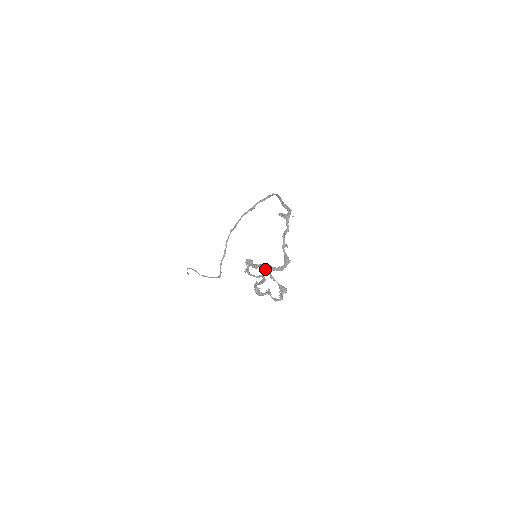
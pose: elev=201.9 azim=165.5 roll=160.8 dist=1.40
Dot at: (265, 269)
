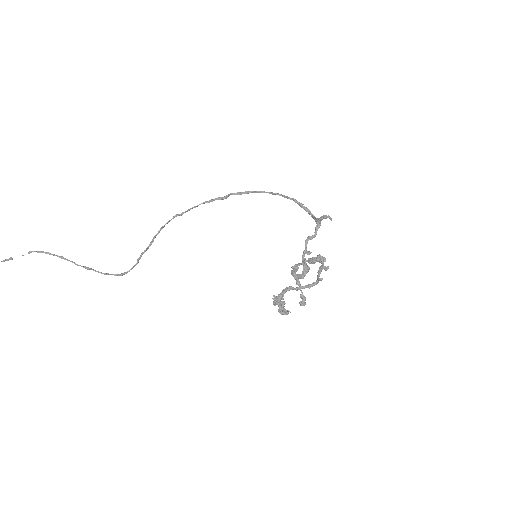
Dot at: (294, 273)
